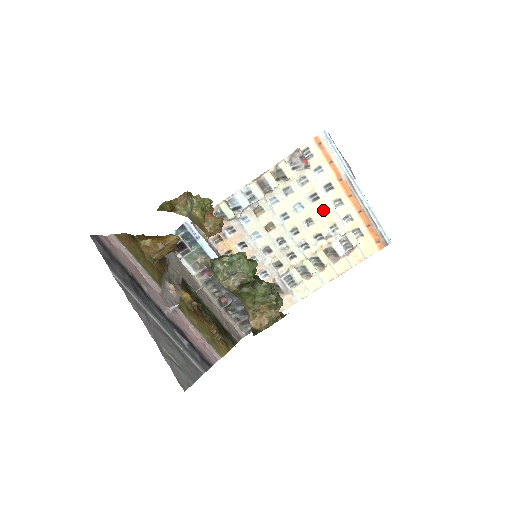
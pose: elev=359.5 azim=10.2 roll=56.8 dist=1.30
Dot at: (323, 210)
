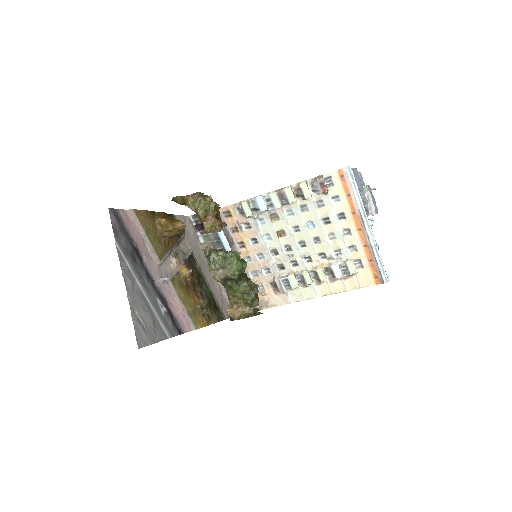
Dot at: (332, 234)
